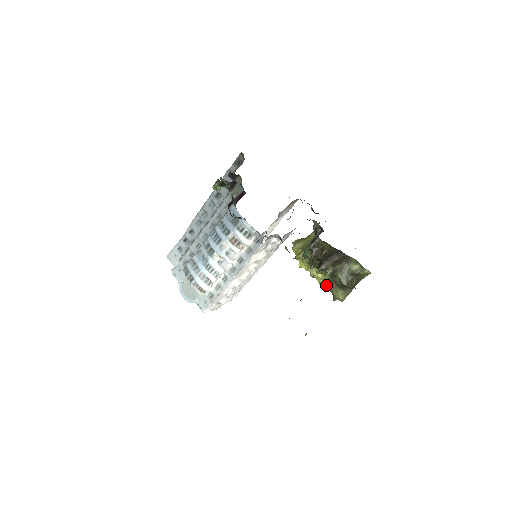
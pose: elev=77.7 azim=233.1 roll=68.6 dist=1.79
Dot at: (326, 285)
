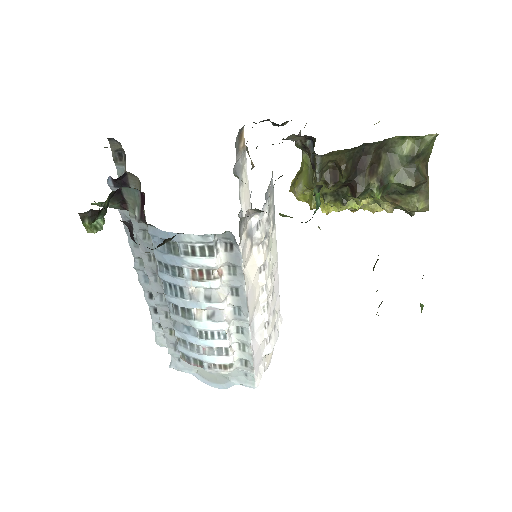
Dot at: (384, 207)
